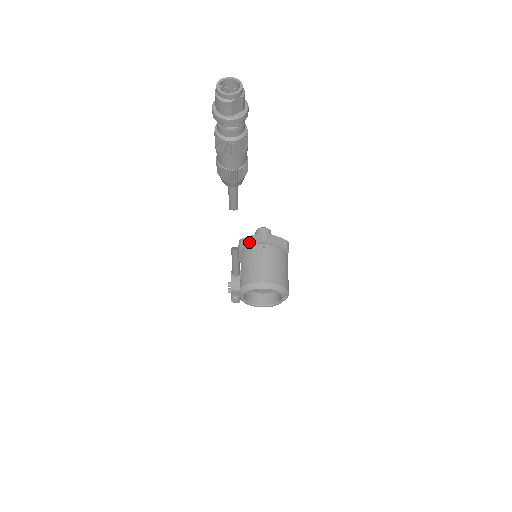
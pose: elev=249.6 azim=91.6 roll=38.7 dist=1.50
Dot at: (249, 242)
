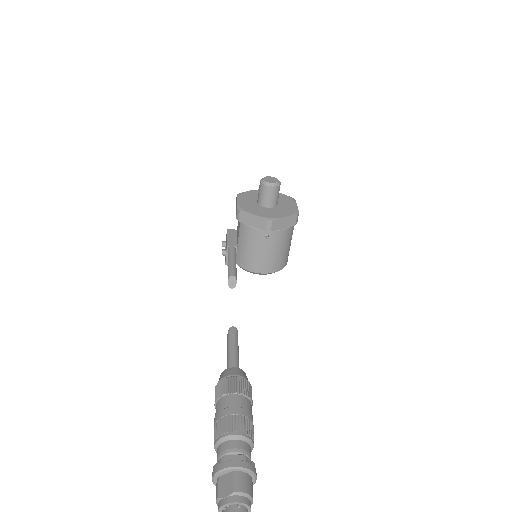
Dot at: (250, 222)
